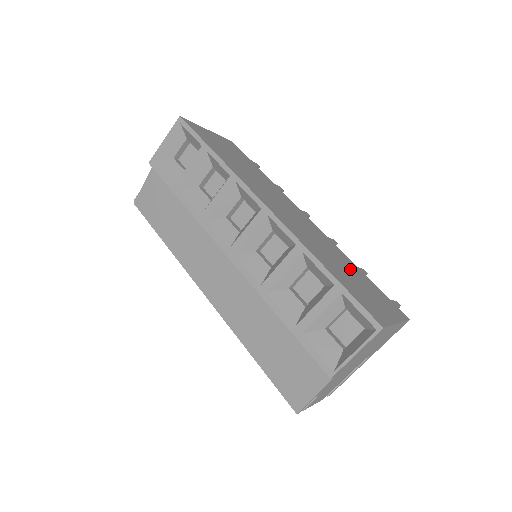
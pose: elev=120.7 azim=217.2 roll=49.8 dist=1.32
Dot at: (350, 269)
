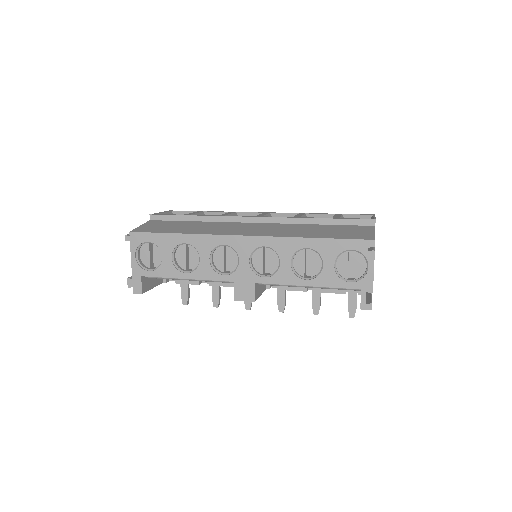
Dot at: occluded
